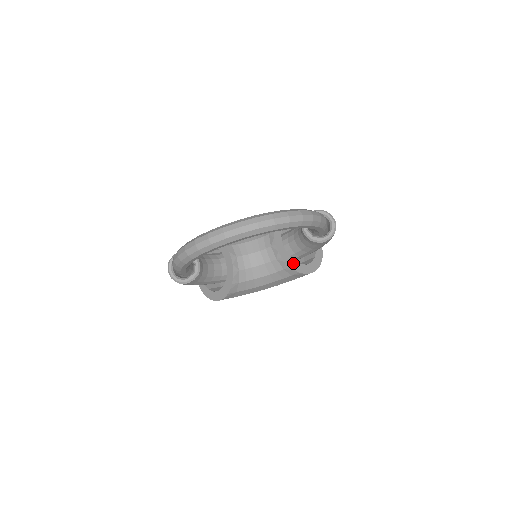
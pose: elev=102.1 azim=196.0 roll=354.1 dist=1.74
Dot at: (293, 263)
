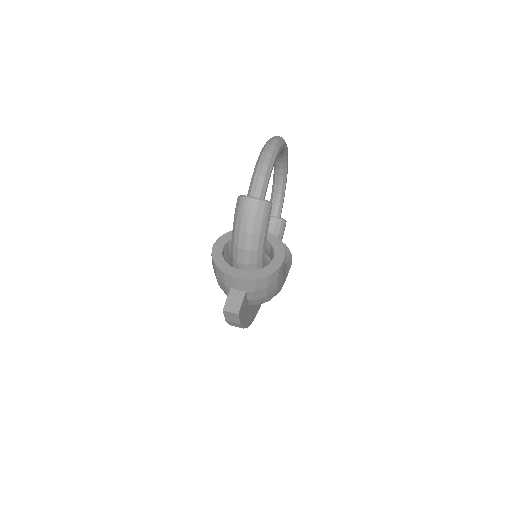
Dot at: occluded
